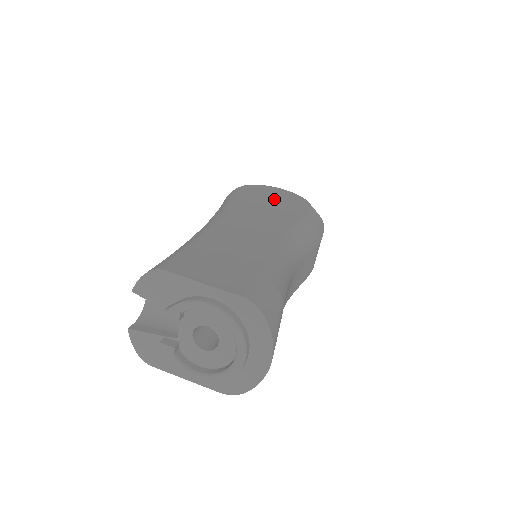
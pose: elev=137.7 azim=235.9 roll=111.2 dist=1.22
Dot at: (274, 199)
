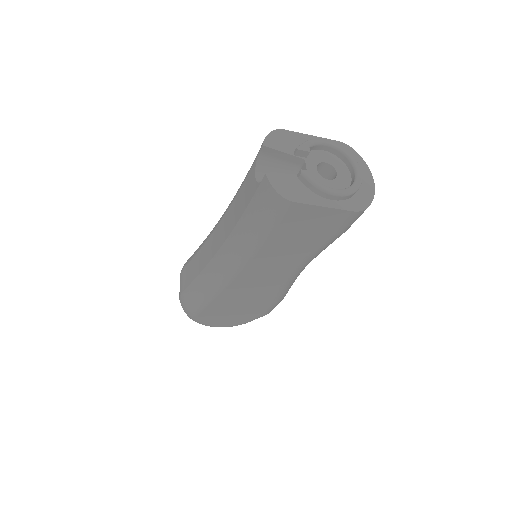
Dot at: occluded
